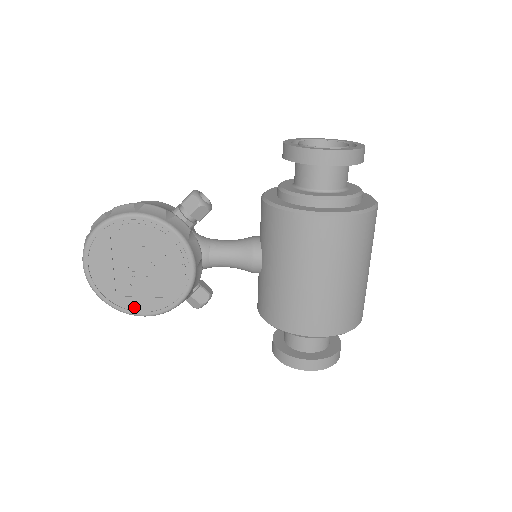
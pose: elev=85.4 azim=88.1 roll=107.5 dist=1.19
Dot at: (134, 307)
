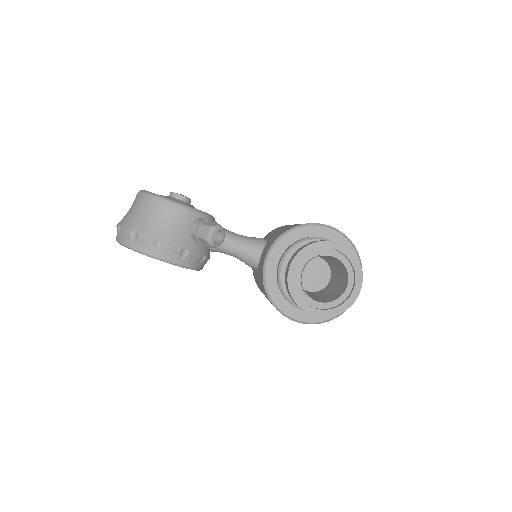
Dot at: occluded
